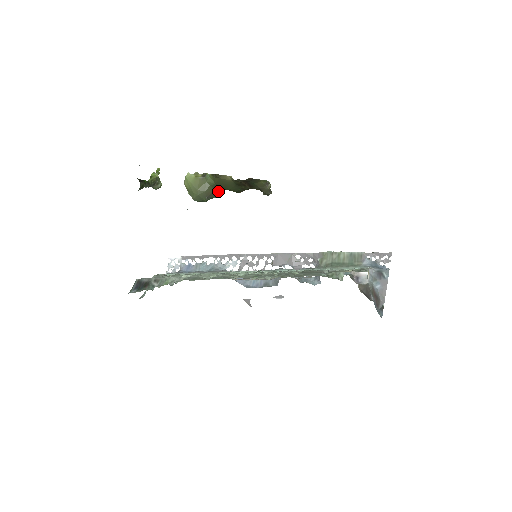
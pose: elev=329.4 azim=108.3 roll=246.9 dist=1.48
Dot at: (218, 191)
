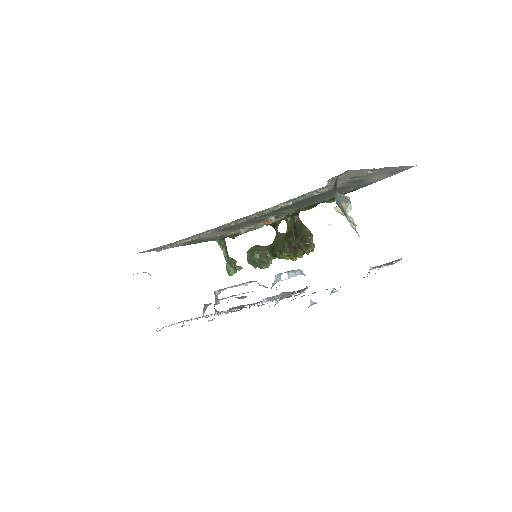
Dot at: (269, 258)
